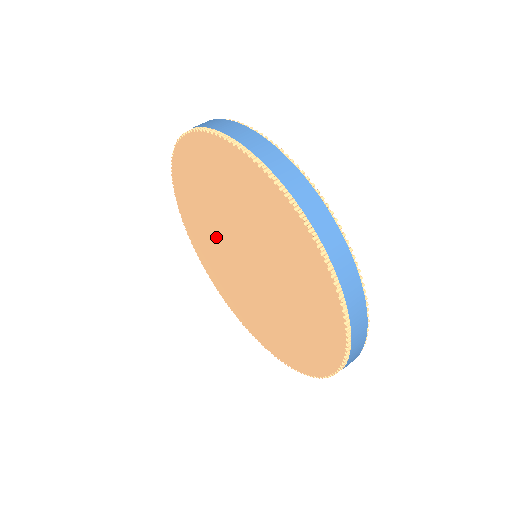
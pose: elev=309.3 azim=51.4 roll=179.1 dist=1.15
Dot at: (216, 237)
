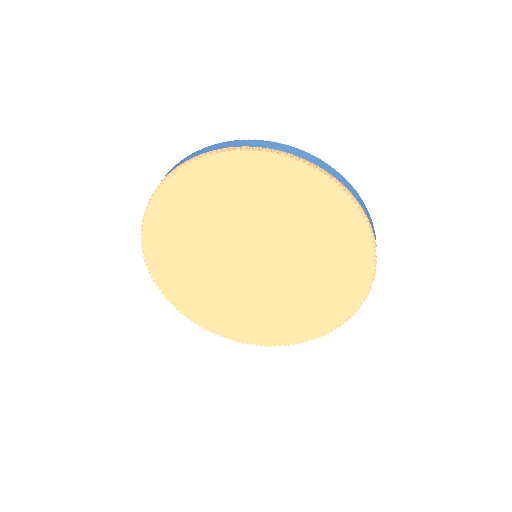
Dot at: (236, 292)
